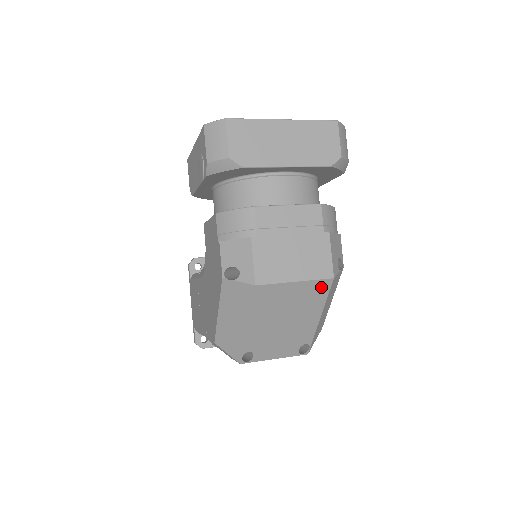
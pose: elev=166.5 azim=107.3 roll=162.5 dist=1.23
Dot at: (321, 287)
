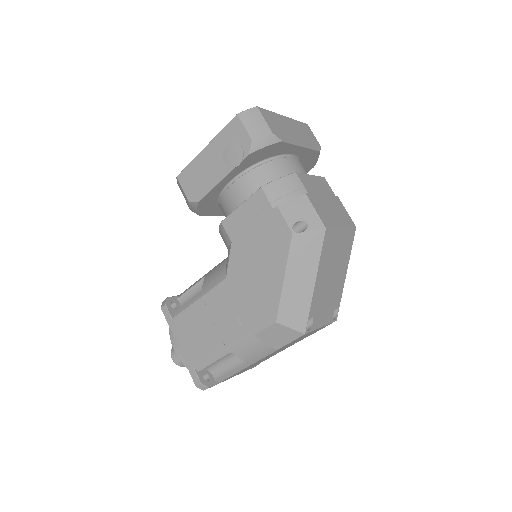
Dot at: (350, 236)
